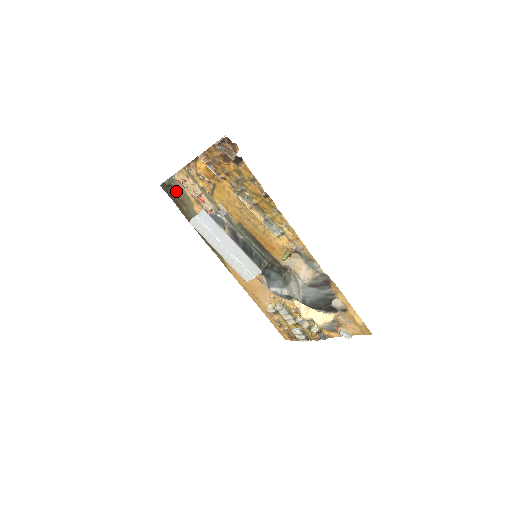
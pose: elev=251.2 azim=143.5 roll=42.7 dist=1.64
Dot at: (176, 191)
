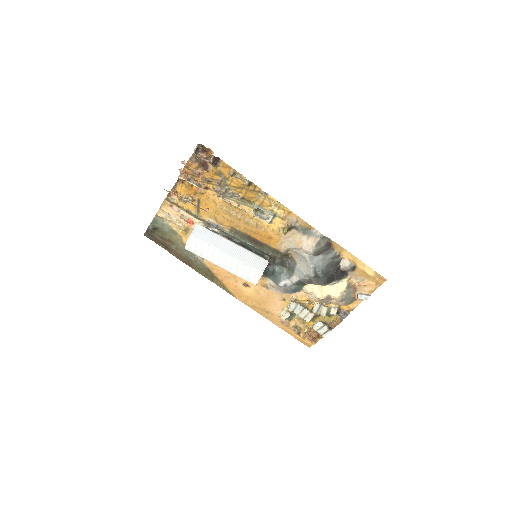
Dot at: (161, 232)
